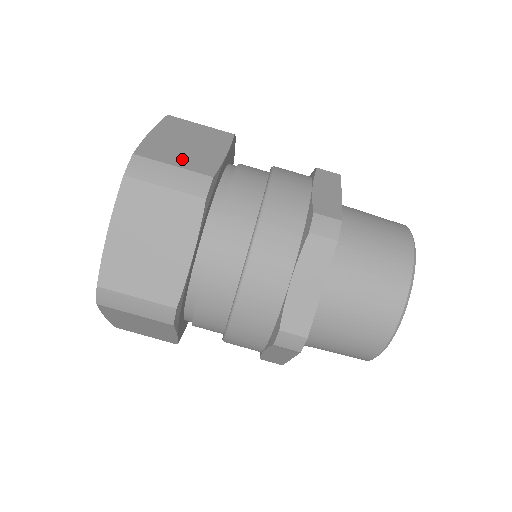
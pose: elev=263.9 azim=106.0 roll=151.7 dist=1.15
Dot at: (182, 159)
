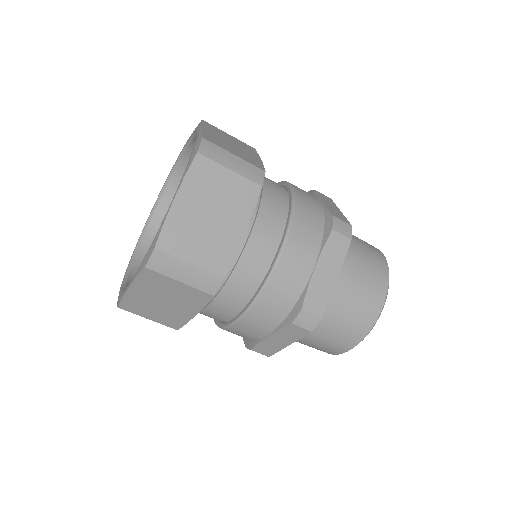
Dot at: (237, 153)
